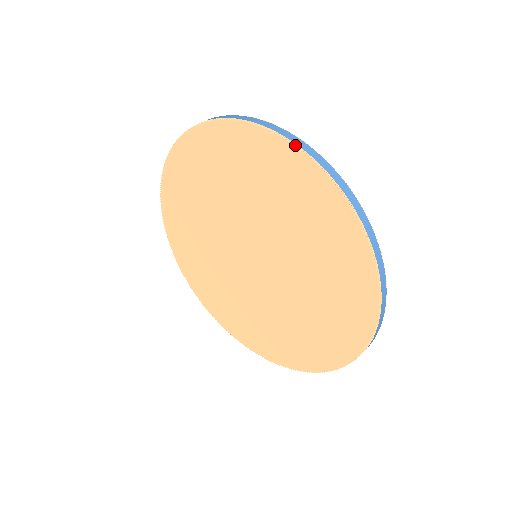
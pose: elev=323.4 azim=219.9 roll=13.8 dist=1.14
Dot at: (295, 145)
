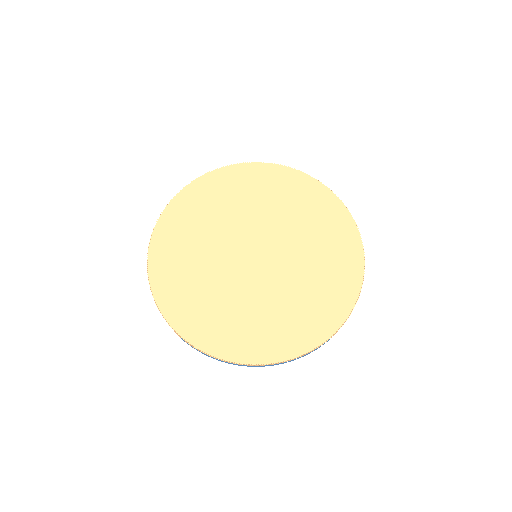
Dot at: (296, 170)
